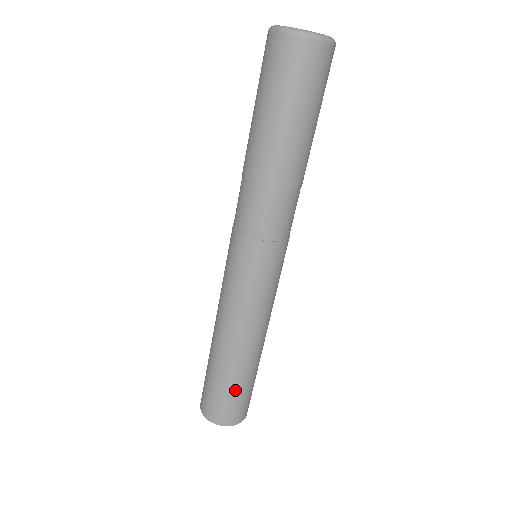
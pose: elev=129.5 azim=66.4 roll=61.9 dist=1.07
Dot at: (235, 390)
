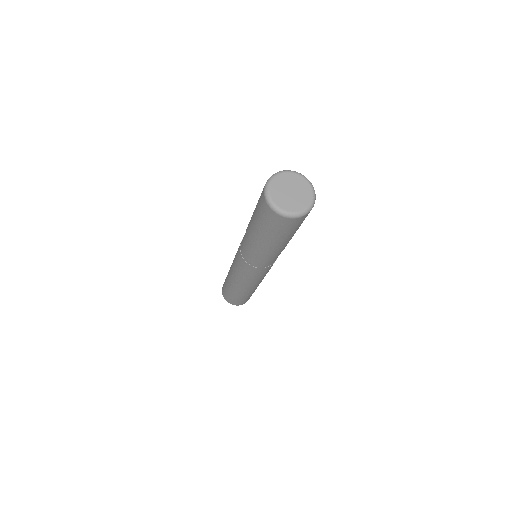
Dot at: (232, 296)
